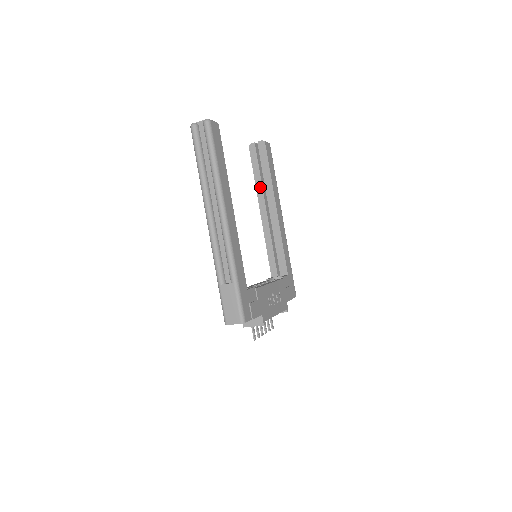
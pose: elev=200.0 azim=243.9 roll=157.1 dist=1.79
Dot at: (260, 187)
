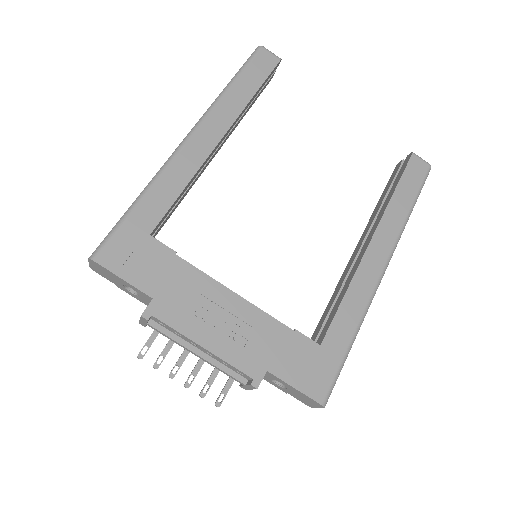
Dot at: (375, 213)
